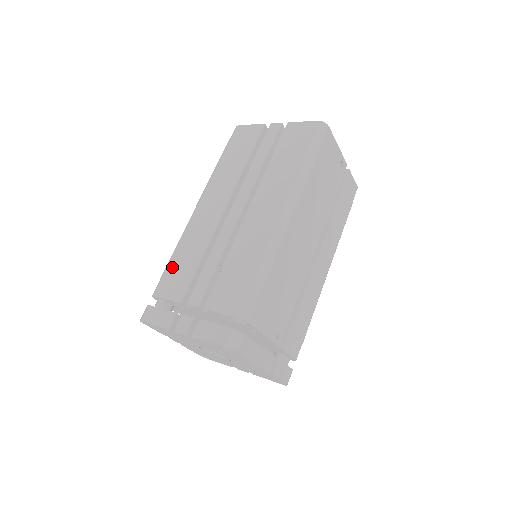
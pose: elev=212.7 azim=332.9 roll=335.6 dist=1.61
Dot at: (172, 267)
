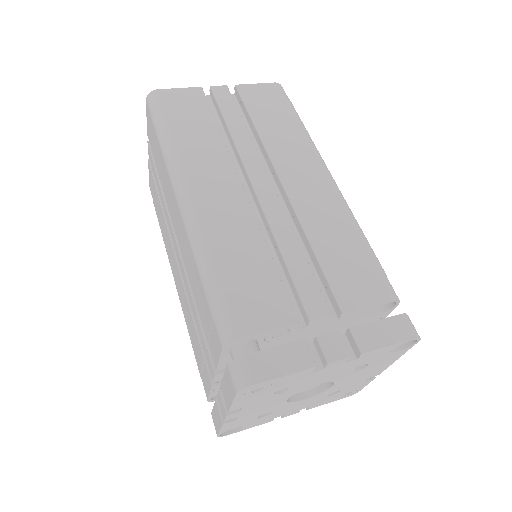
Dot at: (231, 285)
